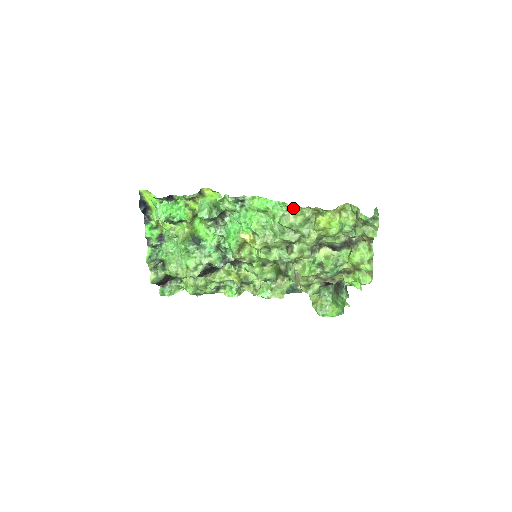
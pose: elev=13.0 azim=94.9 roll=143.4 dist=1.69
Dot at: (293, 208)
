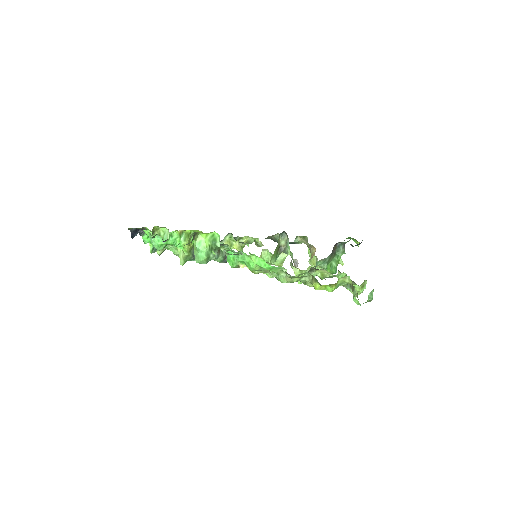
Dot at: (291, 278)
